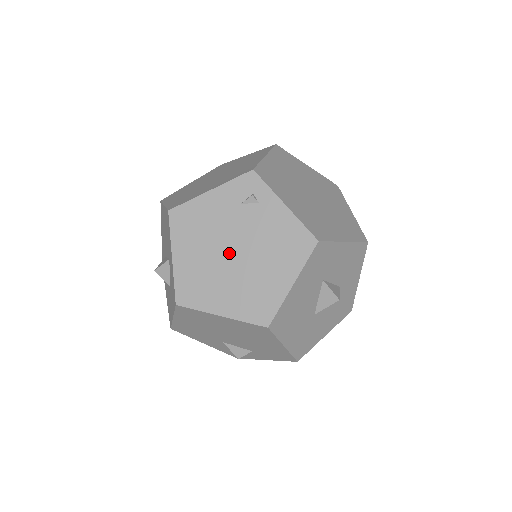
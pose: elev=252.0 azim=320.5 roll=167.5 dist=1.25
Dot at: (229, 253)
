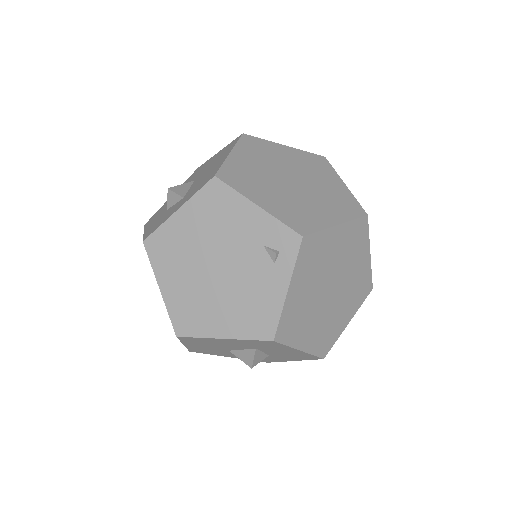
Dot at: (214, 263)
